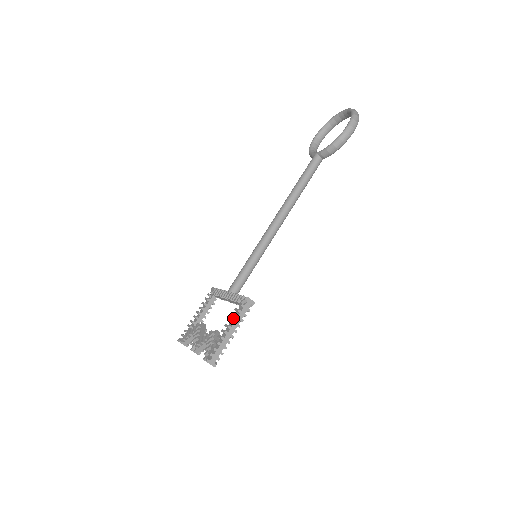
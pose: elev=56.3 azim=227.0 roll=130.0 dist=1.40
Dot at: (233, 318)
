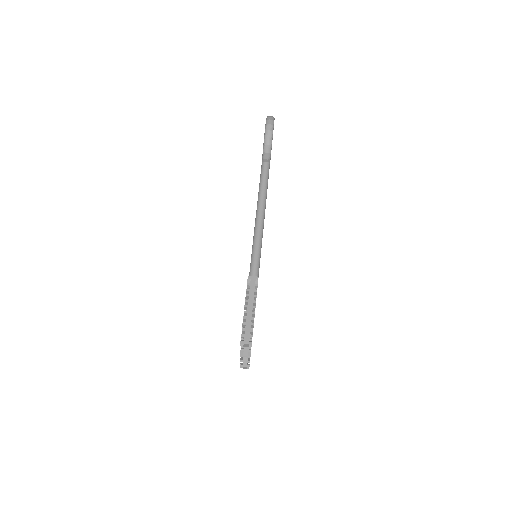
Dot at: occluded
